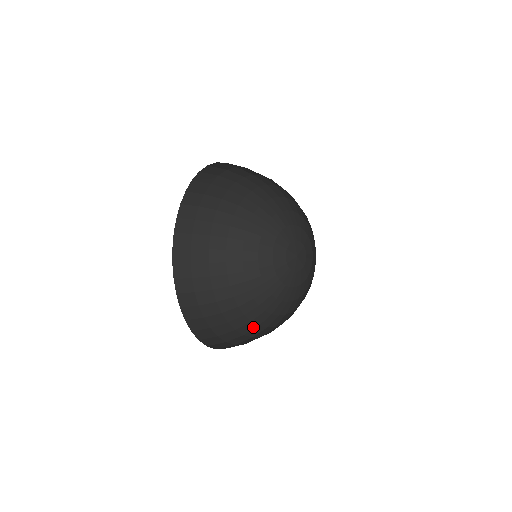
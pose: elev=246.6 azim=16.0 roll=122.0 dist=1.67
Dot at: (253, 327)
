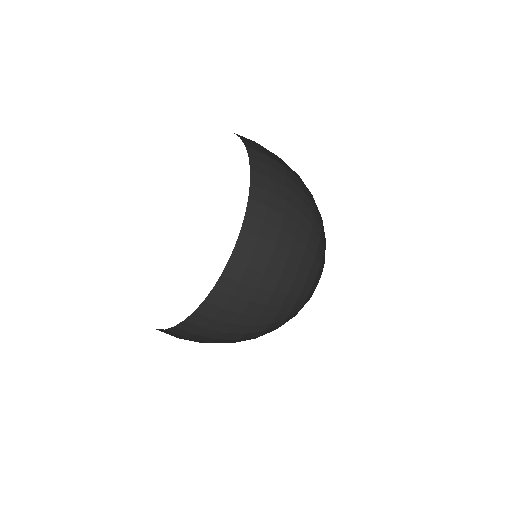
Dot at: occluded
